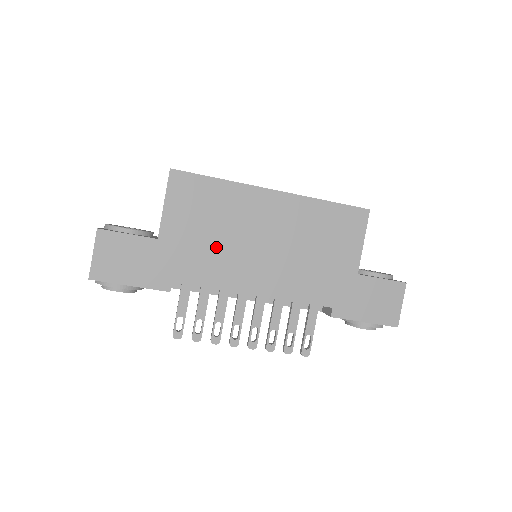
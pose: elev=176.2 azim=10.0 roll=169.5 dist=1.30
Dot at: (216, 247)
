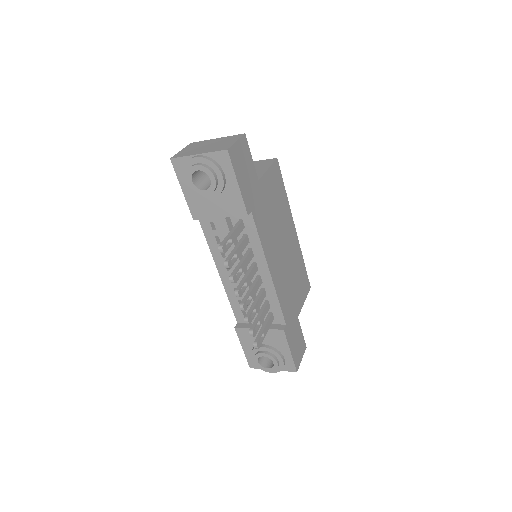
Dot at: (271, 222)
